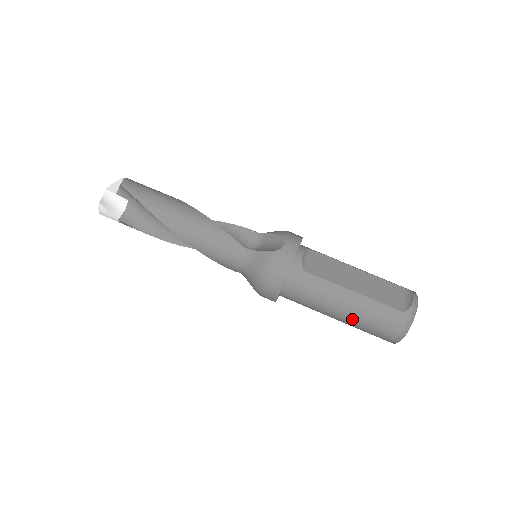
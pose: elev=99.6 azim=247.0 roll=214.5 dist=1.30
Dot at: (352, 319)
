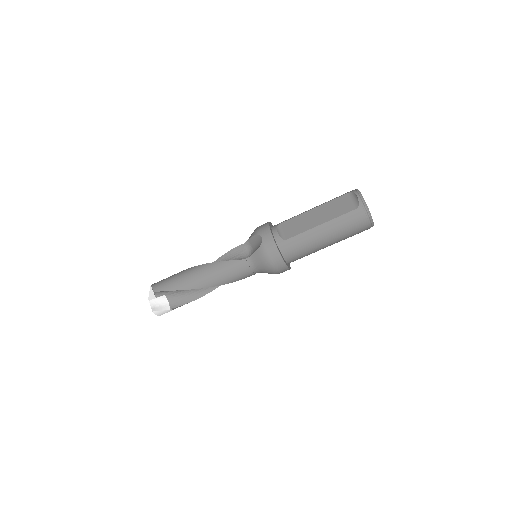
Dot at: (336, 238)
